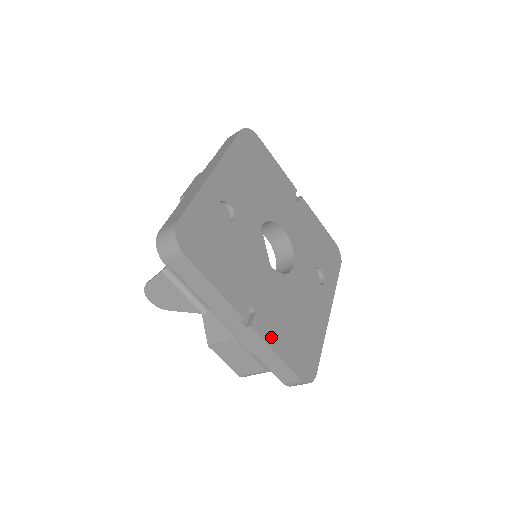
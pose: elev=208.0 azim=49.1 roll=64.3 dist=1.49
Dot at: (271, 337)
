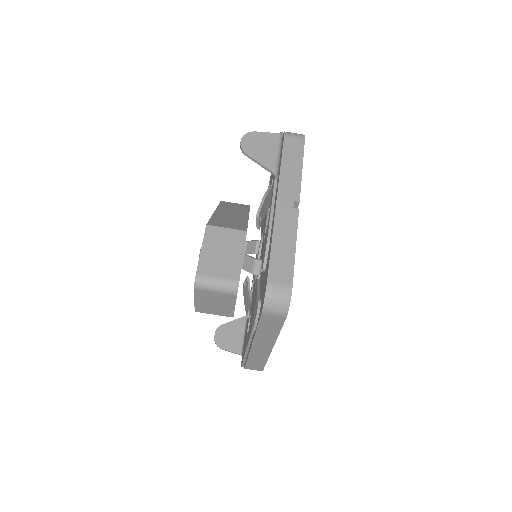
Dot at: occluded
